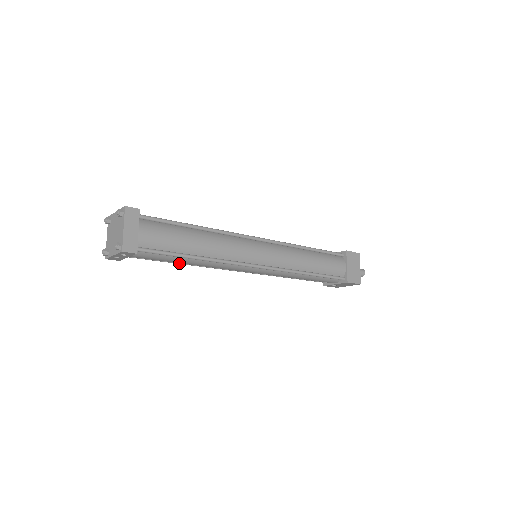
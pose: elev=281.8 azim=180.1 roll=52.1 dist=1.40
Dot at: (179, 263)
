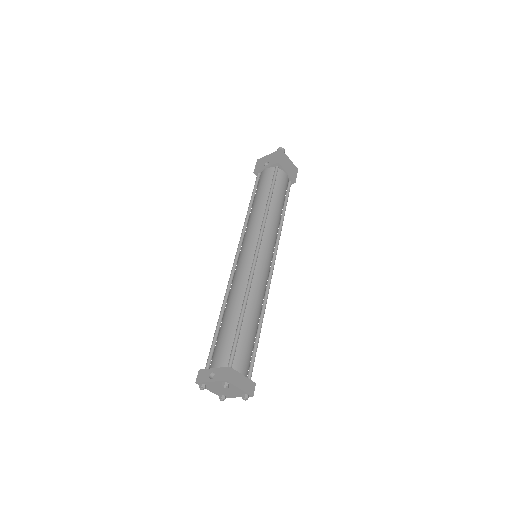
Dot at: occluded
